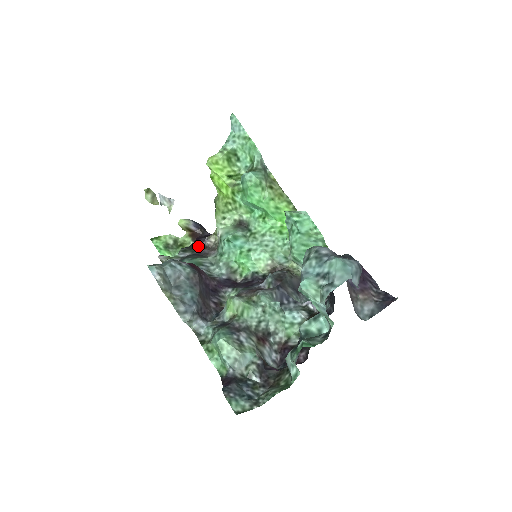
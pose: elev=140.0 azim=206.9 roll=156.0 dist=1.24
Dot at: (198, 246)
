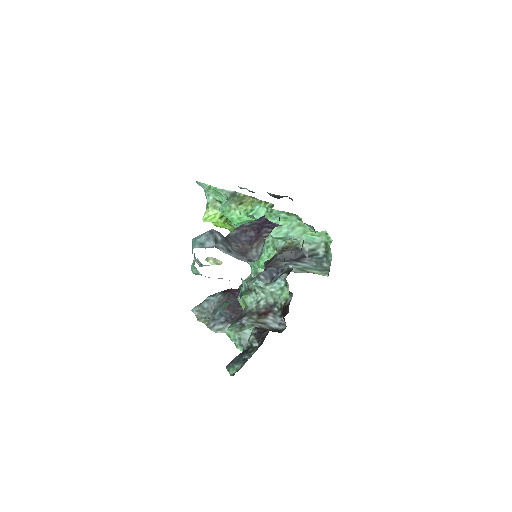
Dot at: occluded
